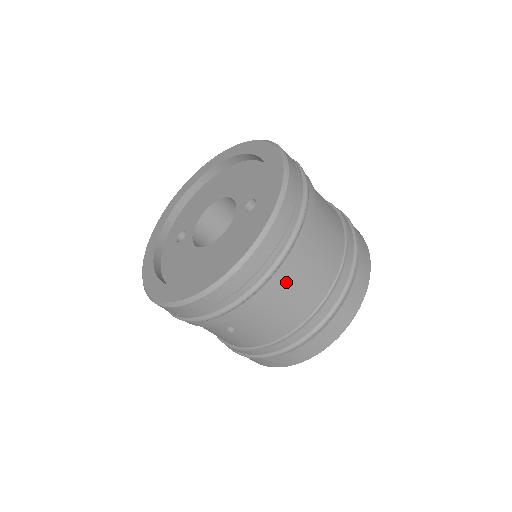
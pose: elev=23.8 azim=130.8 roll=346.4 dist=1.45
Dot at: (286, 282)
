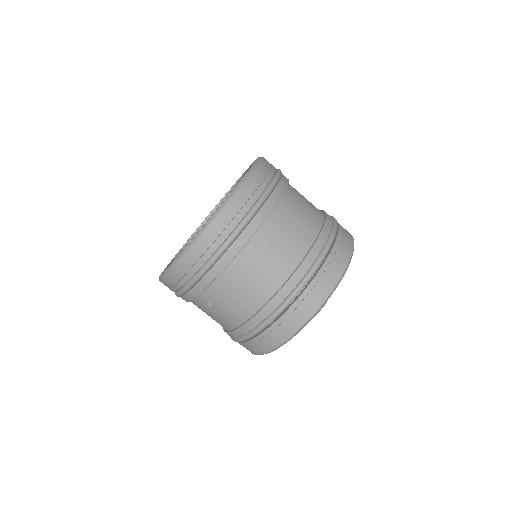
Dot at: (243, 258)
